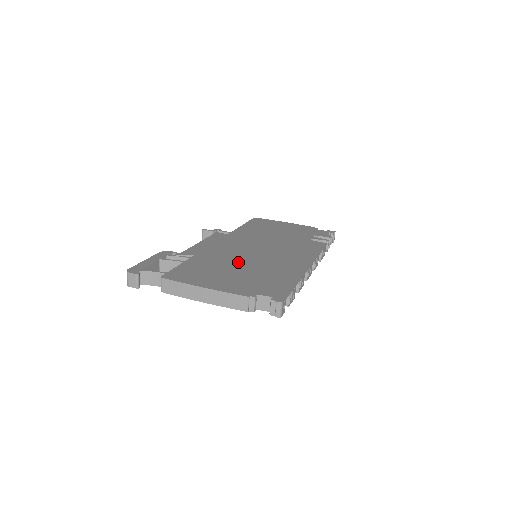
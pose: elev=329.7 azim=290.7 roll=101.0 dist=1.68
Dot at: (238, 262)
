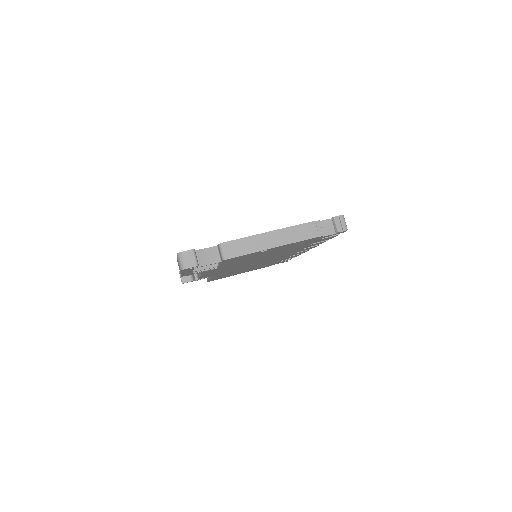
Dot at: occluded
